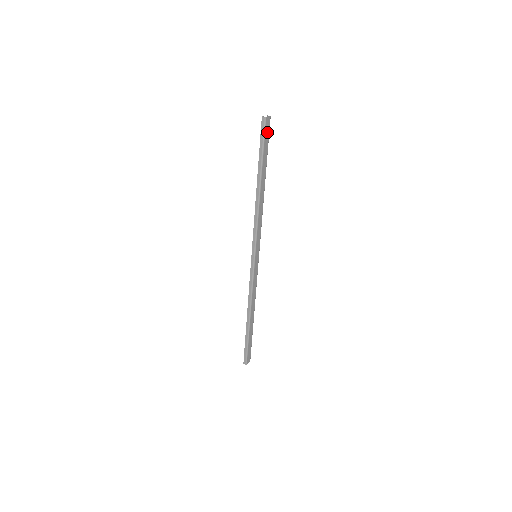
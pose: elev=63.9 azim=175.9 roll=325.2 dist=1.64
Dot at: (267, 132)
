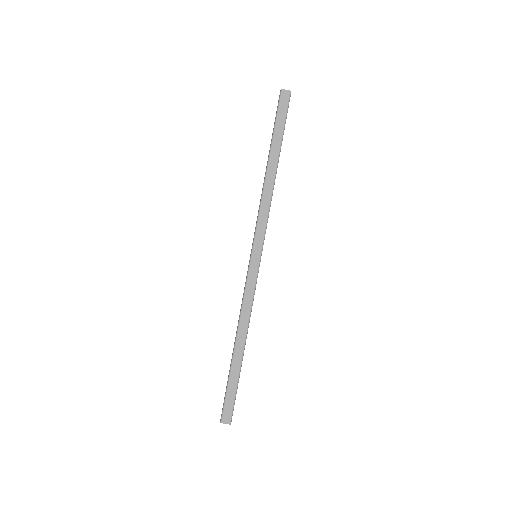
Dot at: (284, 106)
